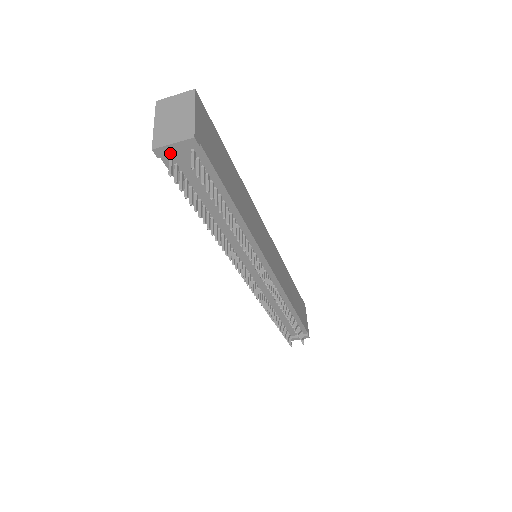
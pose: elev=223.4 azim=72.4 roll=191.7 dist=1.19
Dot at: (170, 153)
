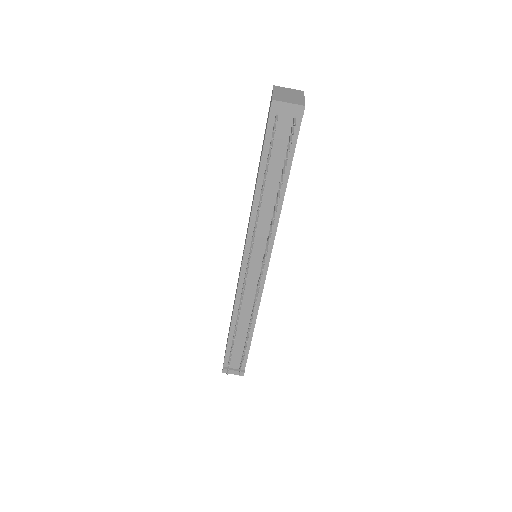
Dot at: (281, 109)
